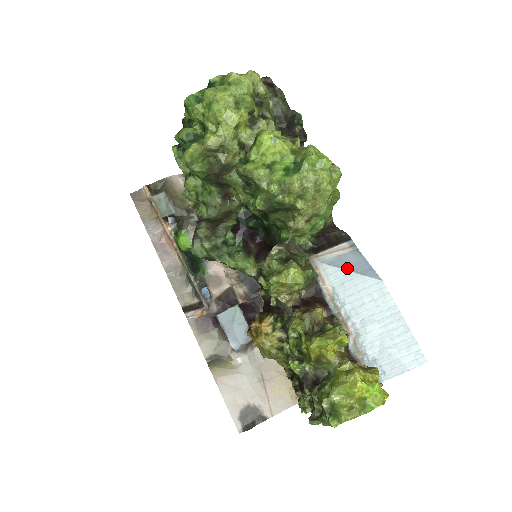
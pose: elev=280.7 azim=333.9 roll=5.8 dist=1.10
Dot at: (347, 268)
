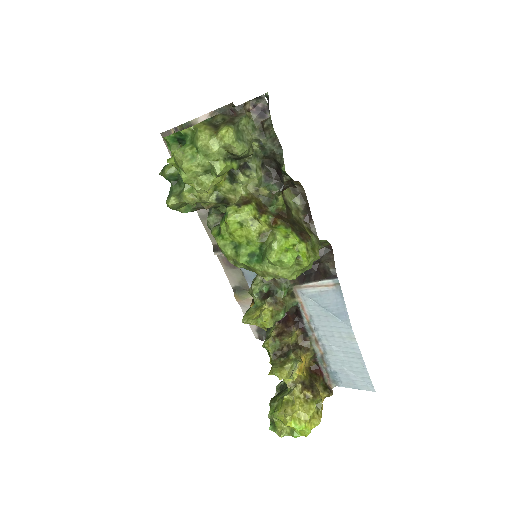
Dot at: (324, 306)
